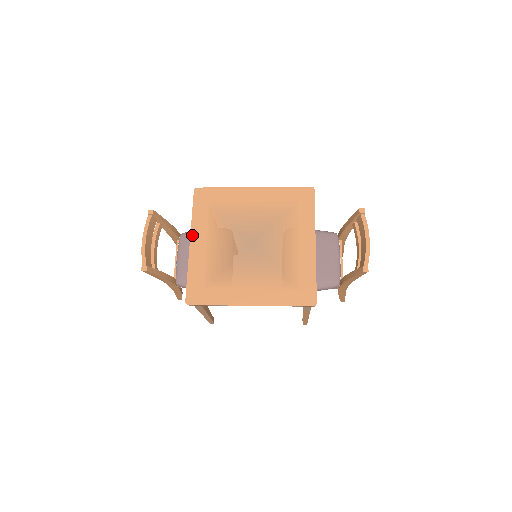
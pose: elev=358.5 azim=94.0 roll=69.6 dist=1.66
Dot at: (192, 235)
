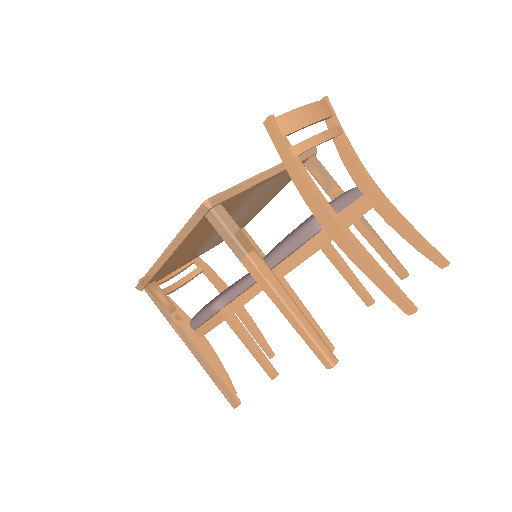
Dot at: occluded
